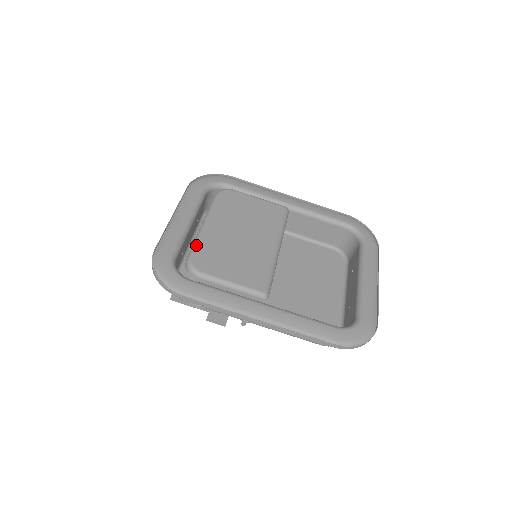
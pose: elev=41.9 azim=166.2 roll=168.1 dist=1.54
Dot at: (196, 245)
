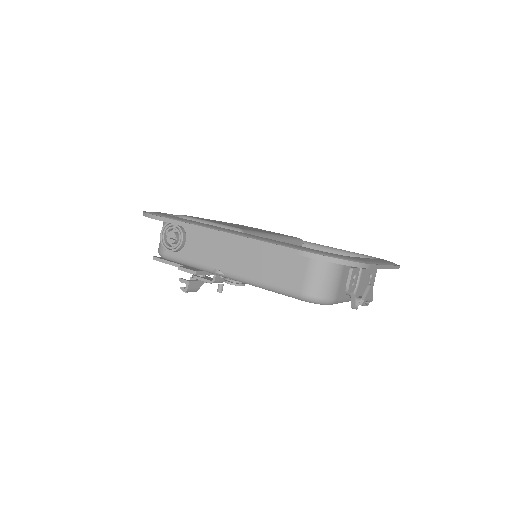
Dot at: occluded
